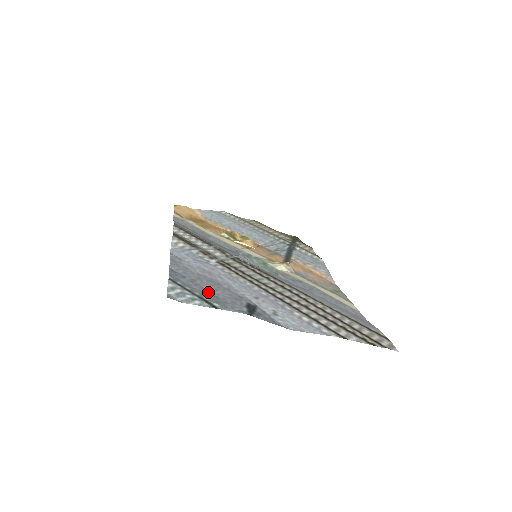
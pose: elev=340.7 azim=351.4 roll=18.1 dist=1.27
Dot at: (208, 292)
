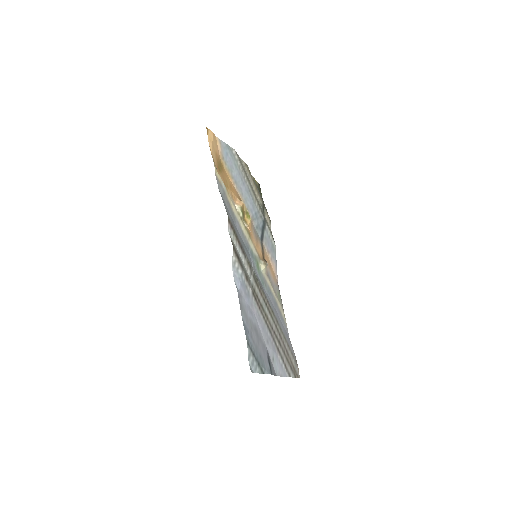
Dot at: (258, 351)
